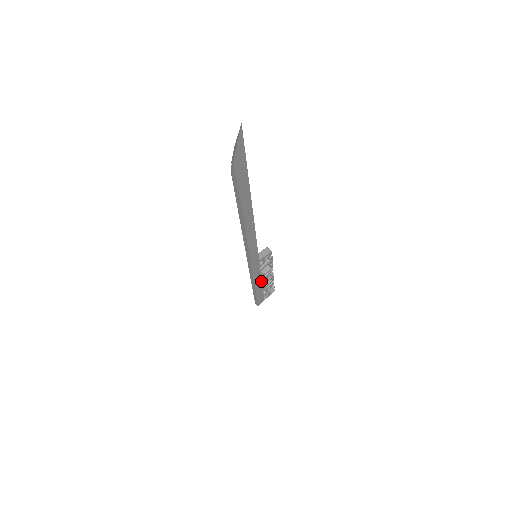
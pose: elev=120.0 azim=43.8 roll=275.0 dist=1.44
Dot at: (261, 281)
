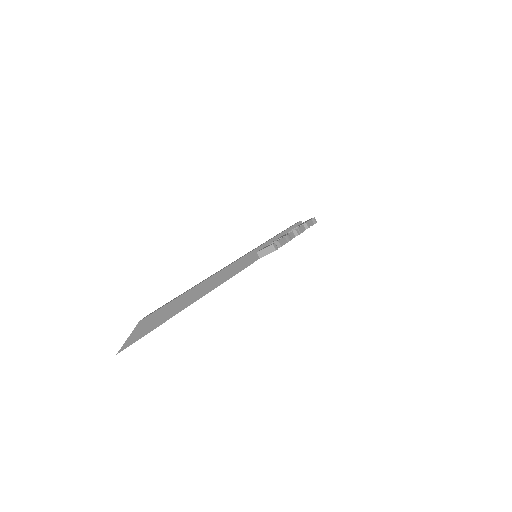
Dot at: occluded
